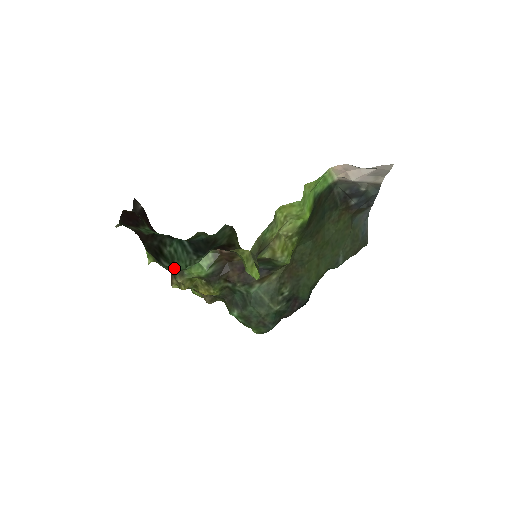
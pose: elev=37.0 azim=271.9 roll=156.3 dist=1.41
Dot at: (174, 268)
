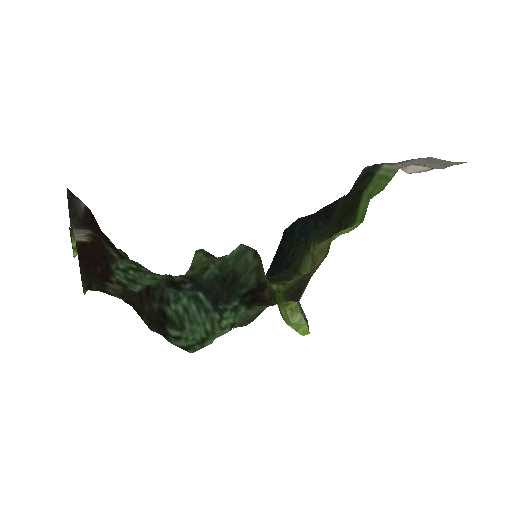
Dot at: (186, 336)
